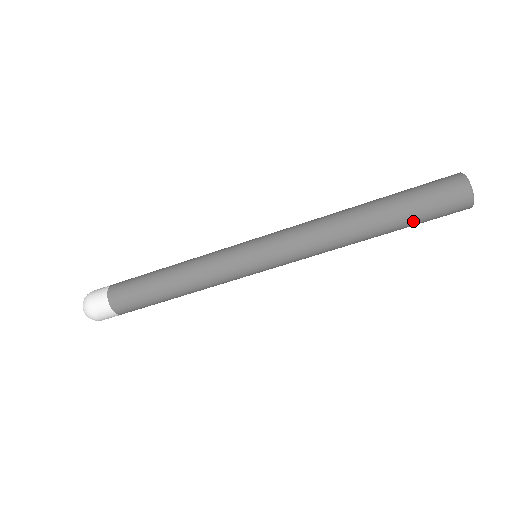
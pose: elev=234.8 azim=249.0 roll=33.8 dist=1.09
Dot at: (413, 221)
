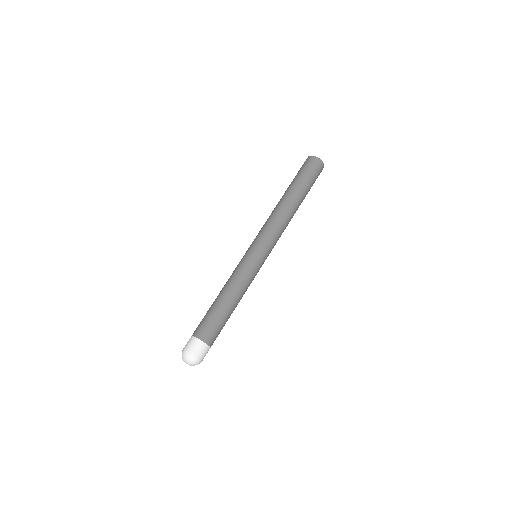
Dot at: (304, 182)
